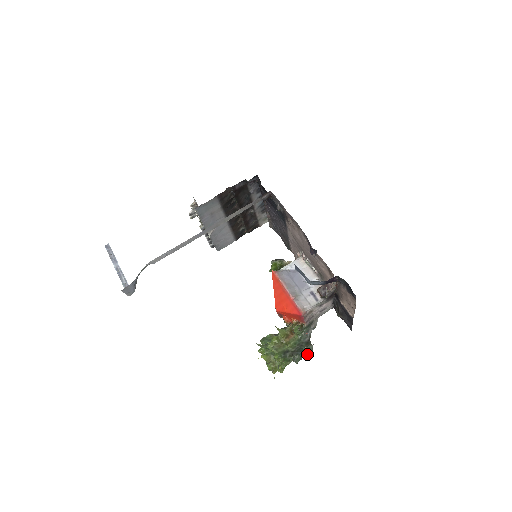
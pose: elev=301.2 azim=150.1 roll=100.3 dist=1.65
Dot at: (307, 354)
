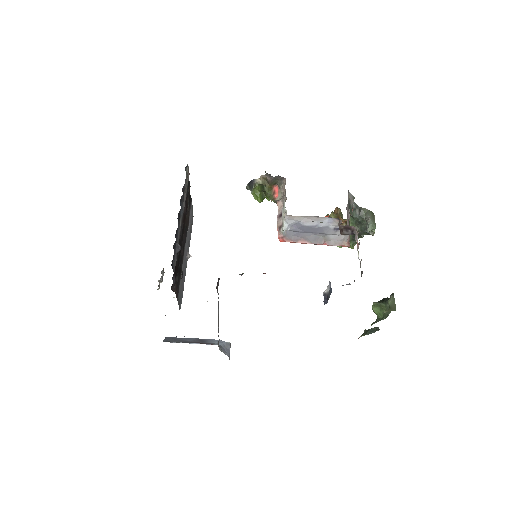
Dot at: (374, 233)
